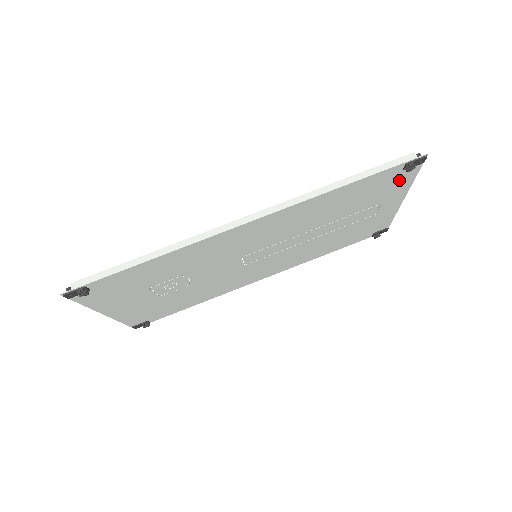
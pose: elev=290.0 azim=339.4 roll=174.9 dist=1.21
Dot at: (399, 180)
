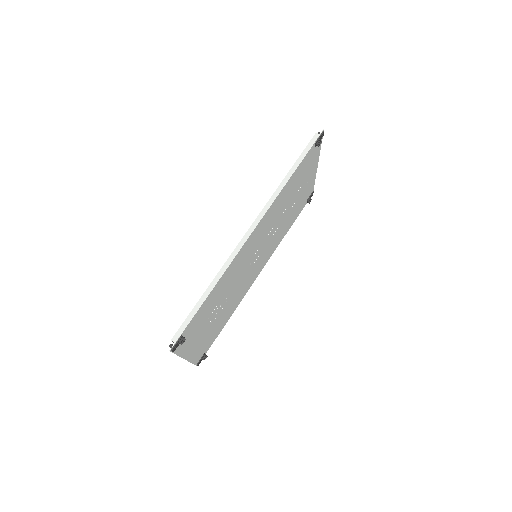
Dot at: (314, 155)
